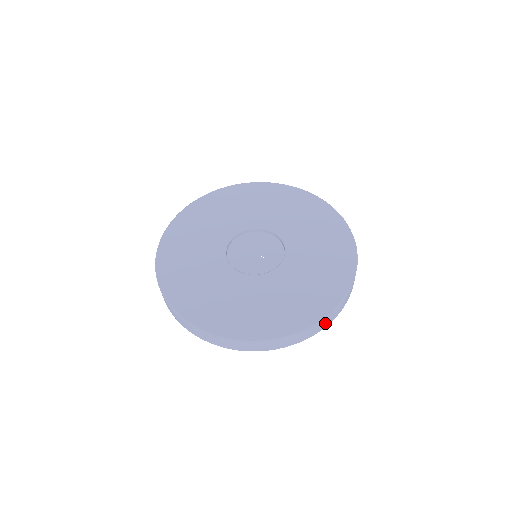
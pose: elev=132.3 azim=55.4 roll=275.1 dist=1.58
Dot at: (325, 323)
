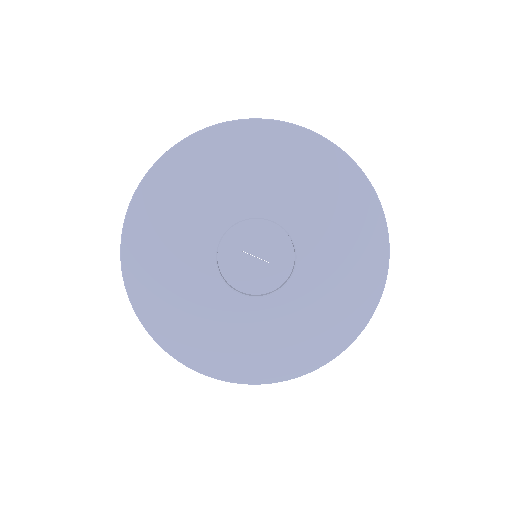
Dot at: occluded
